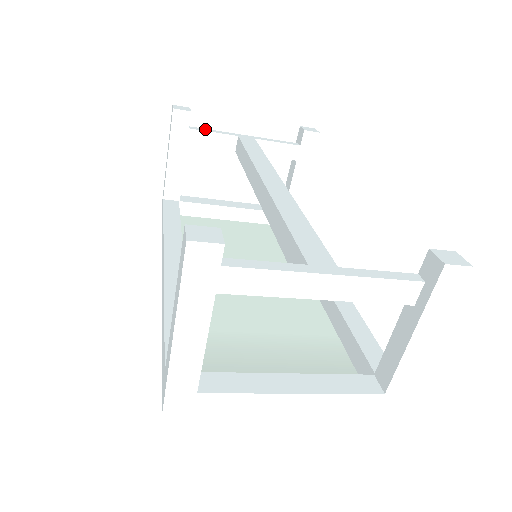
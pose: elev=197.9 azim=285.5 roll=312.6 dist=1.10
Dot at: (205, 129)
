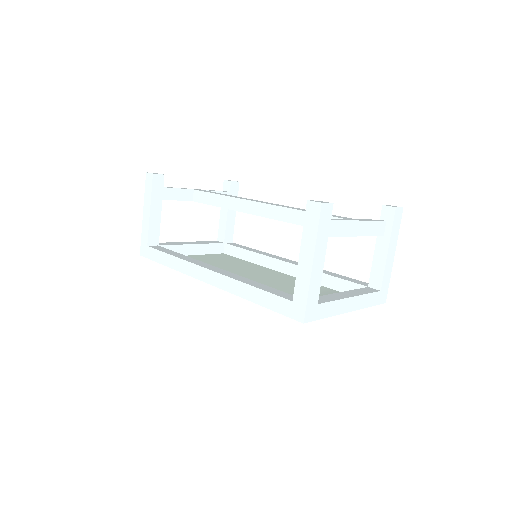
Dot at: (171, 187)
